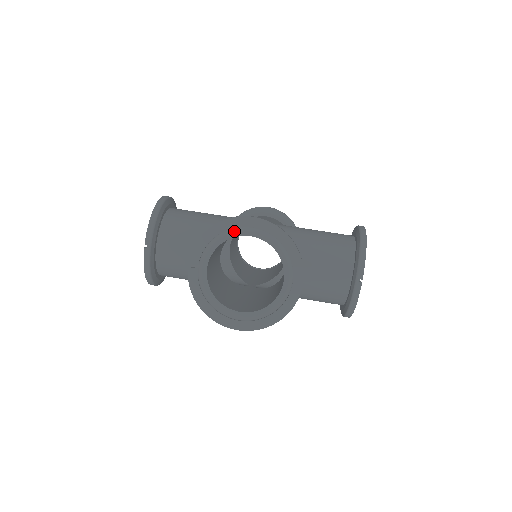
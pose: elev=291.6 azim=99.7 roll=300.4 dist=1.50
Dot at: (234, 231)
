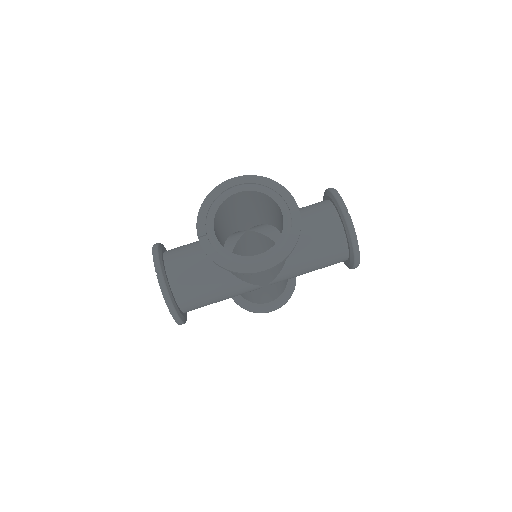
Dot at: (223, 195)
